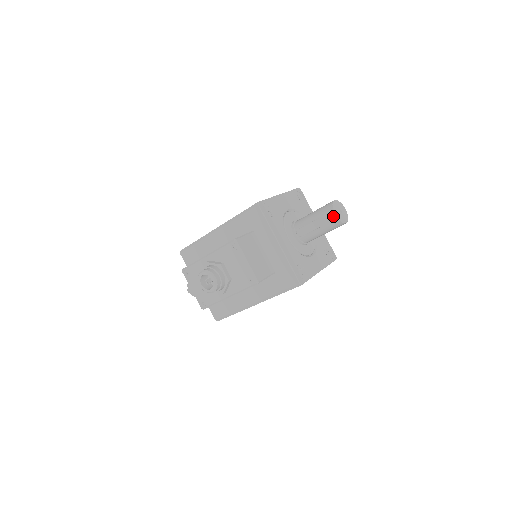
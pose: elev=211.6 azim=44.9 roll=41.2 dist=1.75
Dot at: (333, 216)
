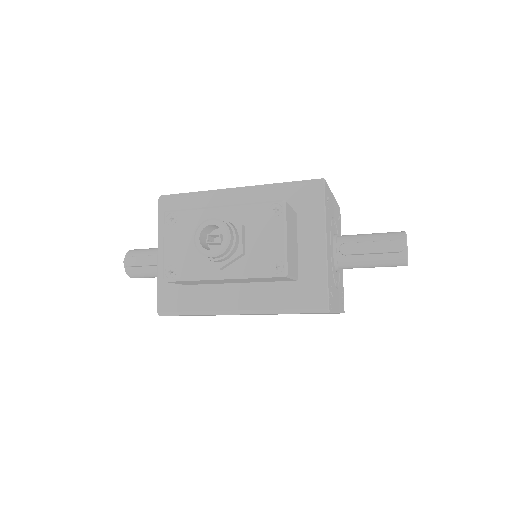
Dot at: (404, 246)
